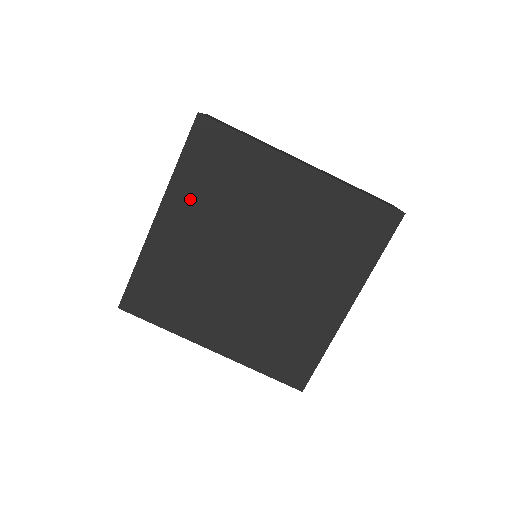
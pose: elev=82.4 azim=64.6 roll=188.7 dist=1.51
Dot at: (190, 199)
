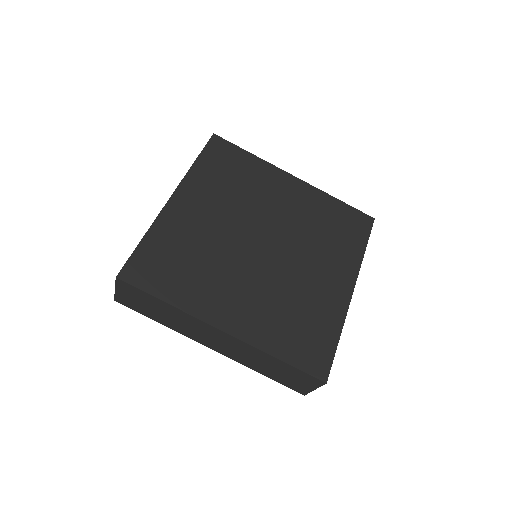
Dot at: (205, 187)
